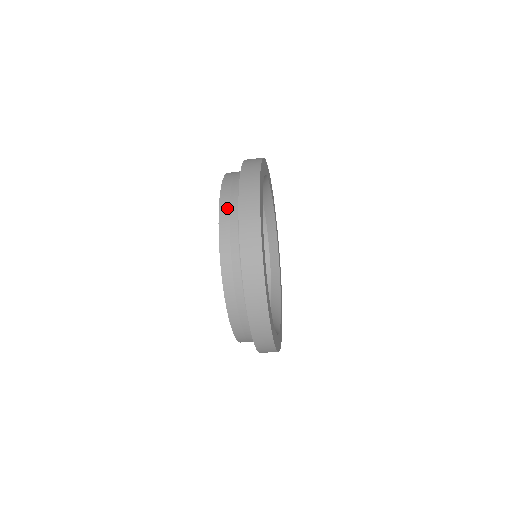
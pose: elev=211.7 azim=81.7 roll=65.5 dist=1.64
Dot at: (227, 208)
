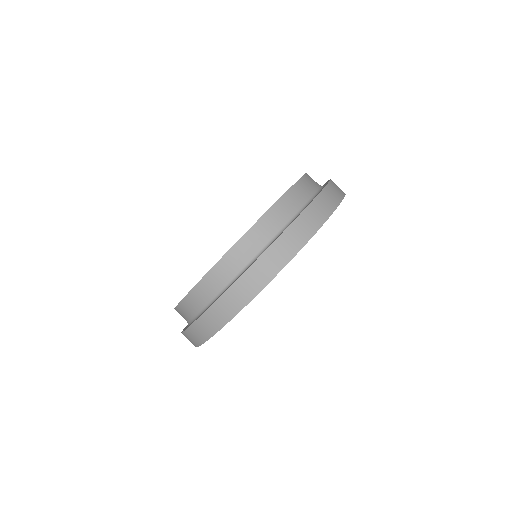
Dot at: occluded
